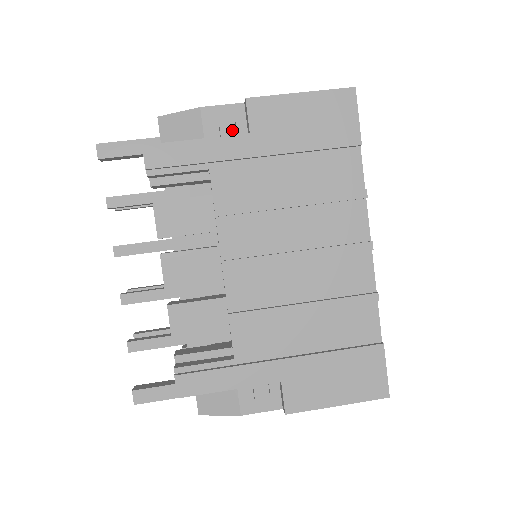
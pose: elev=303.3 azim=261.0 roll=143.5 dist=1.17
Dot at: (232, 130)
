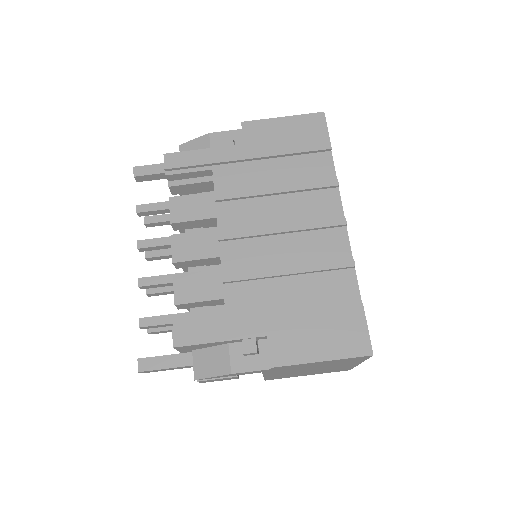
Dot at: (231, 143)
